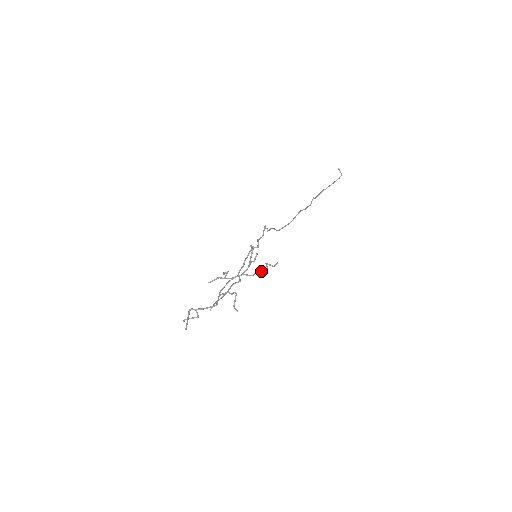
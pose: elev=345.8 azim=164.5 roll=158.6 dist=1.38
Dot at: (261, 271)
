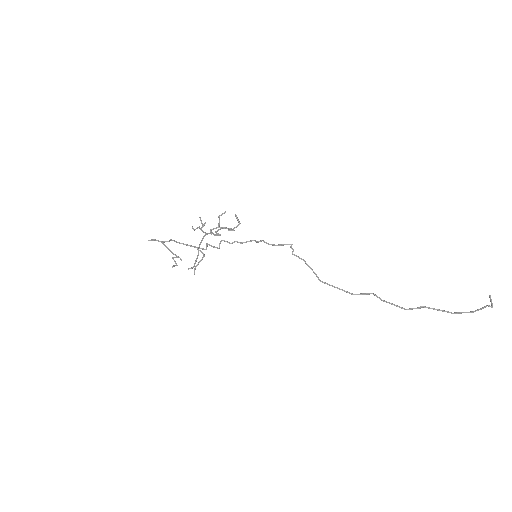
Dot at: (218, 229)
